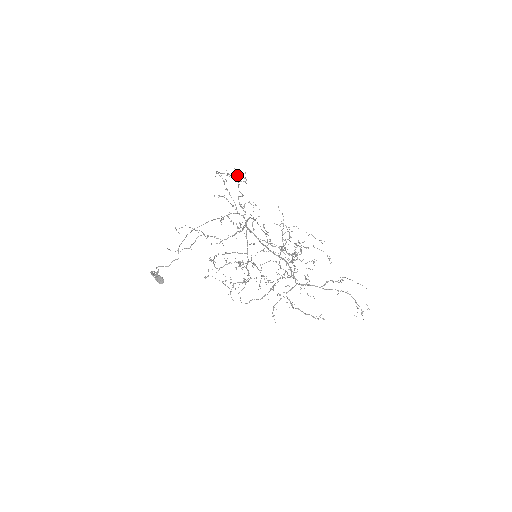
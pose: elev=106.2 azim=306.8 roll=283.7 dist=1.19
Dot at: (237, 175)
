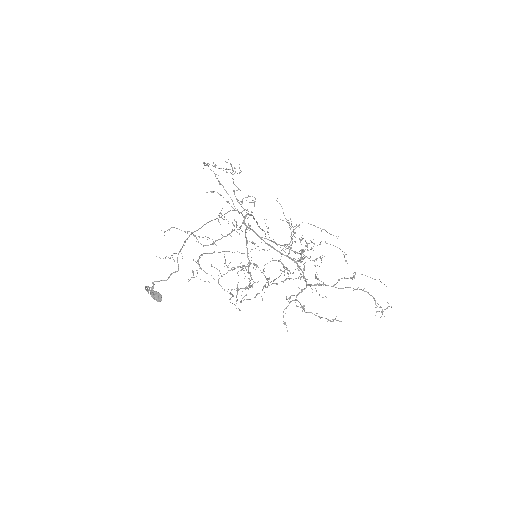
Dot at: (231, 166)
